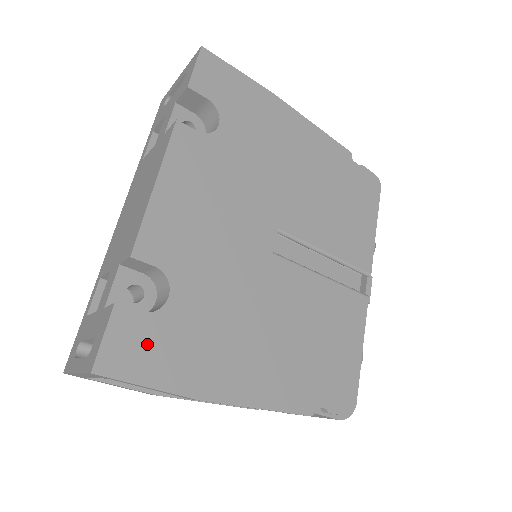
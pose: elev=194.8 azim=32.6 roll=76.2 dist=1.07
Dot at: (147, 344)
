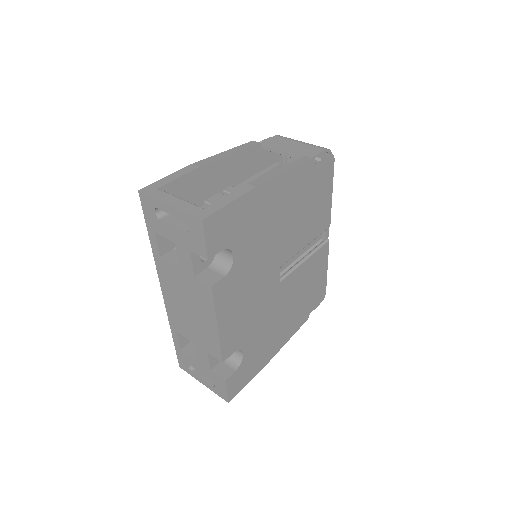
Dot at: (242, 375)
